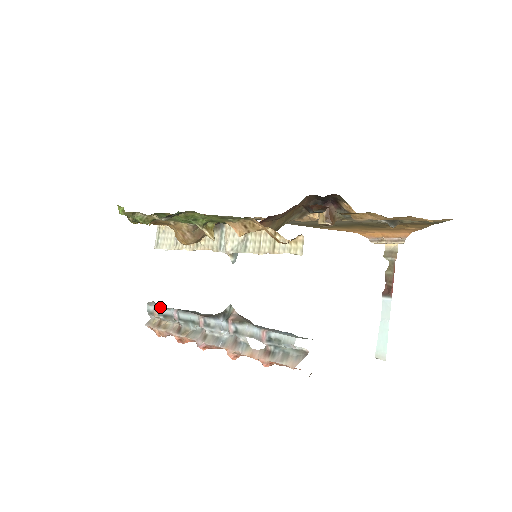
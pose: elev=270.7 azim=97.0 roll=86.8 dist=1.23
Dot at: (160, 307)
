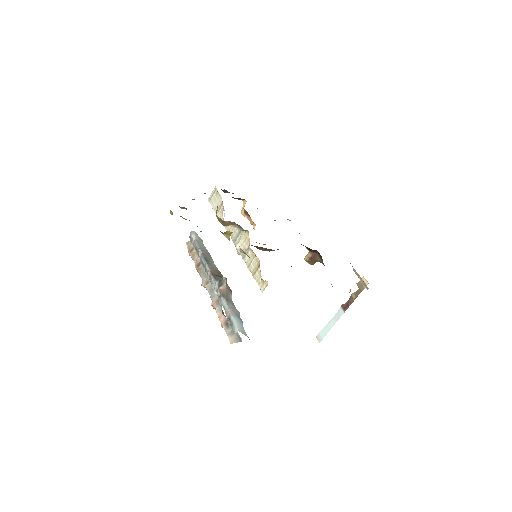
Dot at: (196, 241)
